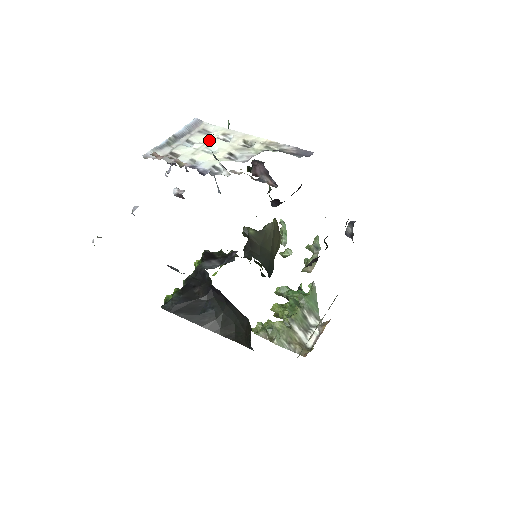
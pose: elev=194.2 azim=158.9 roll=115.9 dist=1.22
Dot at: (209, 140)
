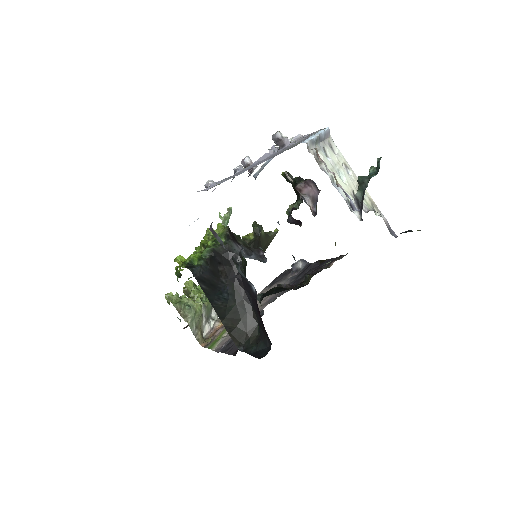
Dot at: (338, 163)
